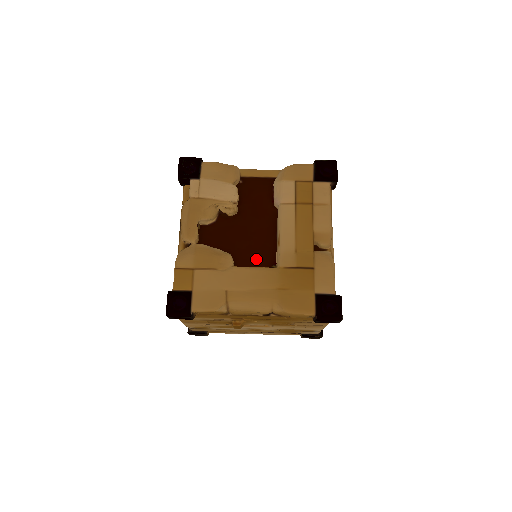
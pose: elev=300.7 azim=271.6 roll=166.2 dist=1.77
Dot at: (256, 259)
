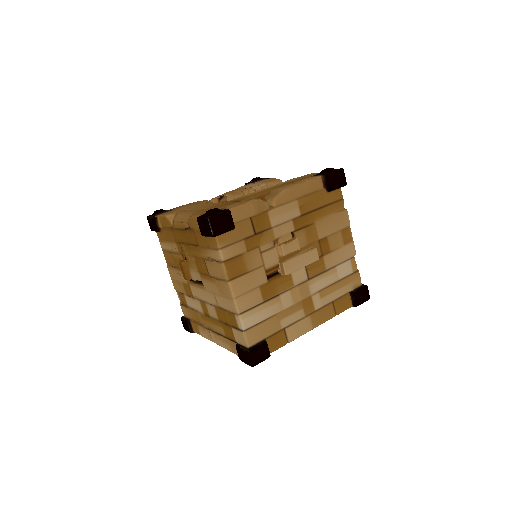
Dot at: occluded
